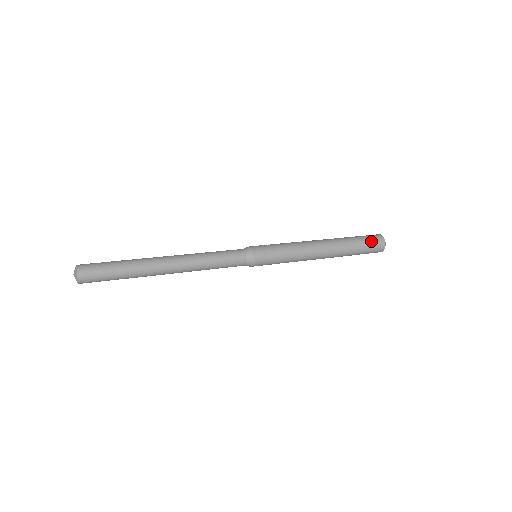
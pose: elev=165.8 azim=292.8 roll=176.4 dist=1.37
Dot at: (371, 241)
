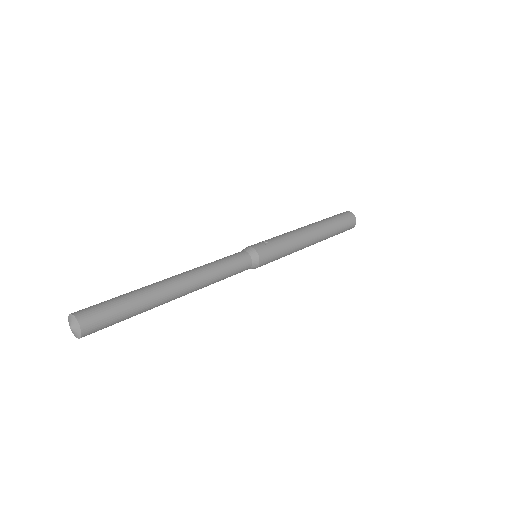
Dot at: (346, 220)
